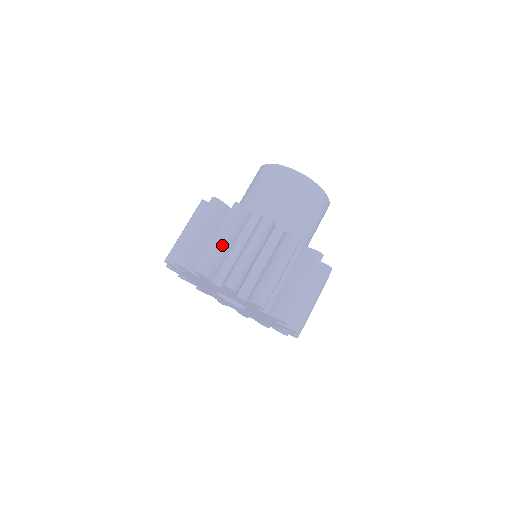
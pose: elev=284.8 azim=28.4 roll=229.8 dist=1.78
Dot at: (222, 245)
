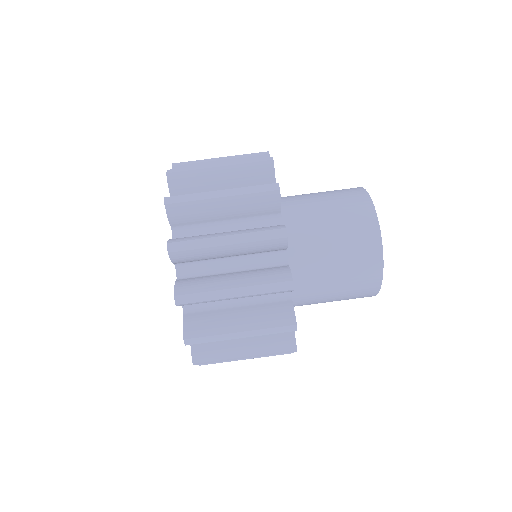
Dot at: (217, 206)
